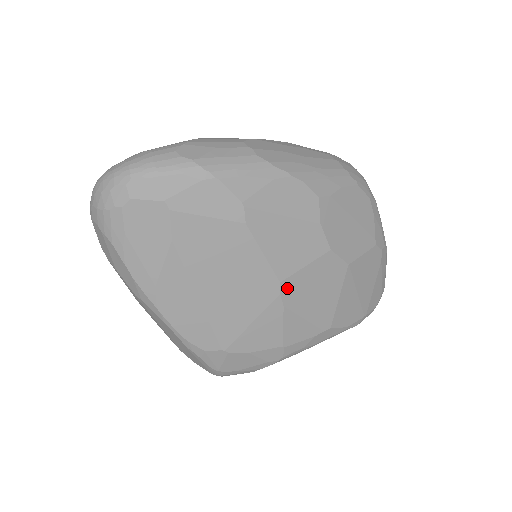
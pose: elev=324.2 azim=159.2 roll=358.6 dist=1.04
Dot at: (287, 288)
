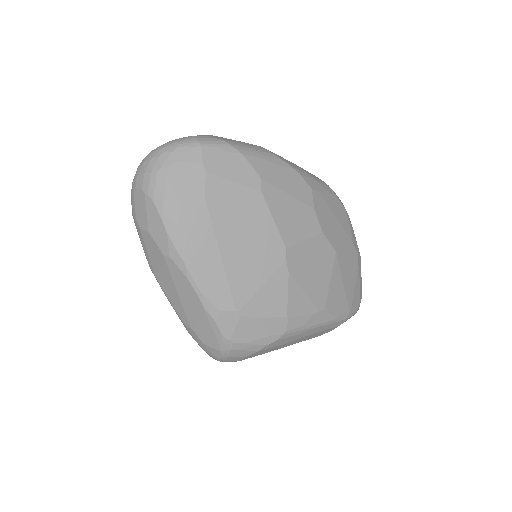
Dot at: (291, 256)
